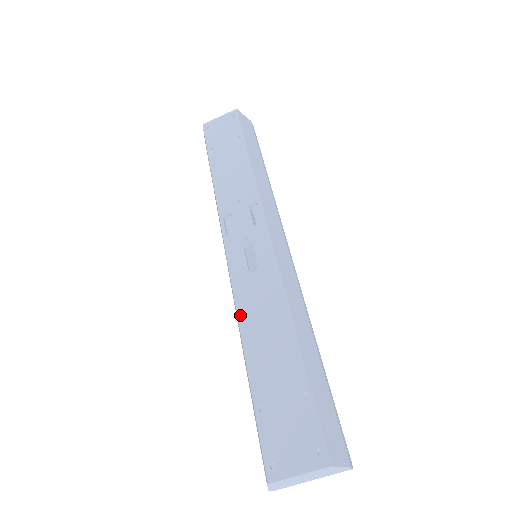
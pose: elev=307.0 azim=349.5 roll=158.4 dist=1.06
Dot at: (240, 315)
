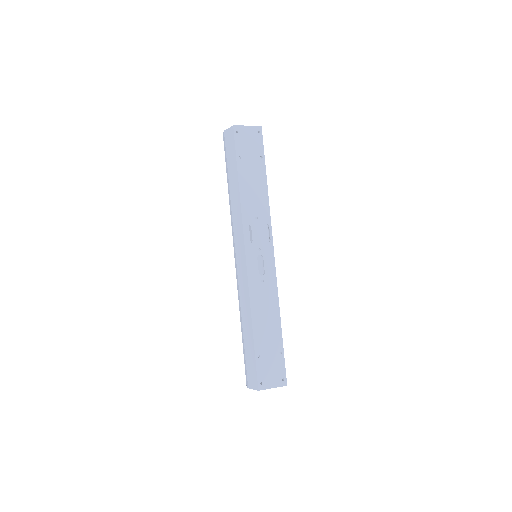
Dot at: (252, 302)
